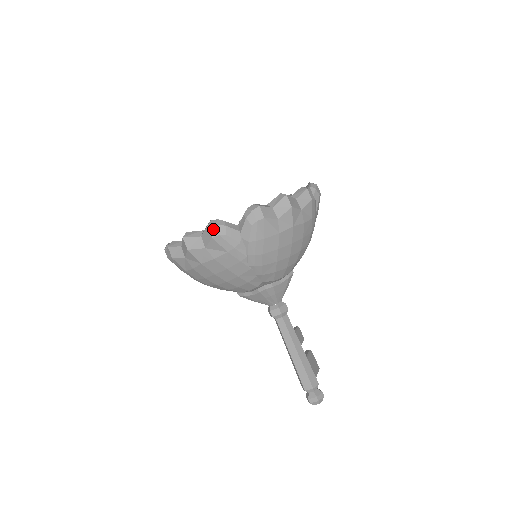
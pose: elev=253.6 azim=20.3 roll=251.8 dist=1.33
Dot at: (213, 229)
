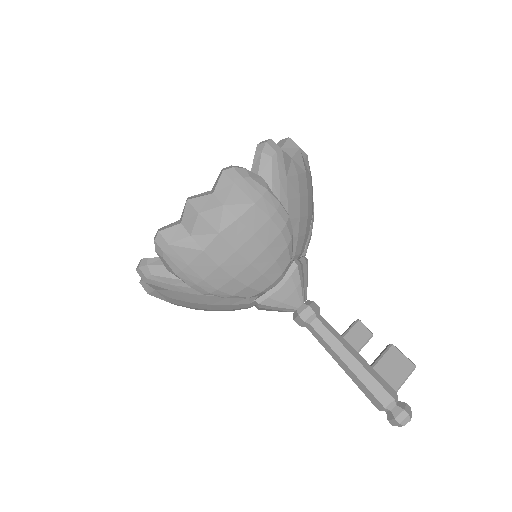
Dot at: (140, 273)
